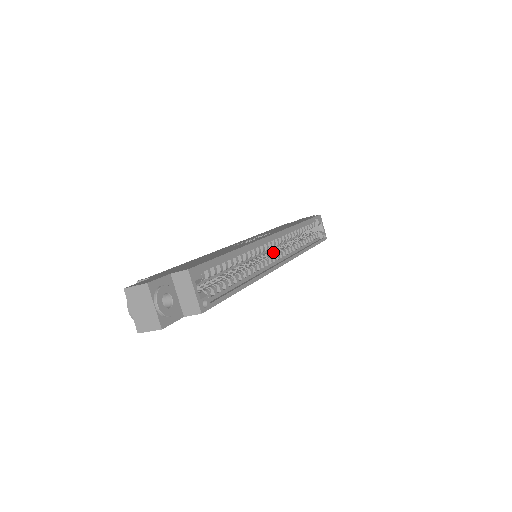
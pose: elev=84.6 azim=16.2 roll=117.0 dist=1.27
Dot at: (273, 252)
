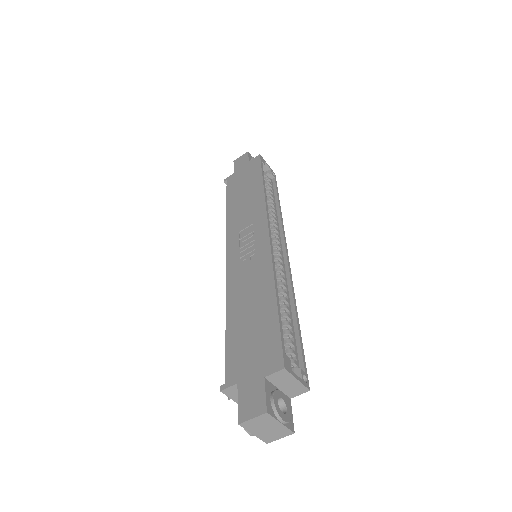
Dot at: occluded
